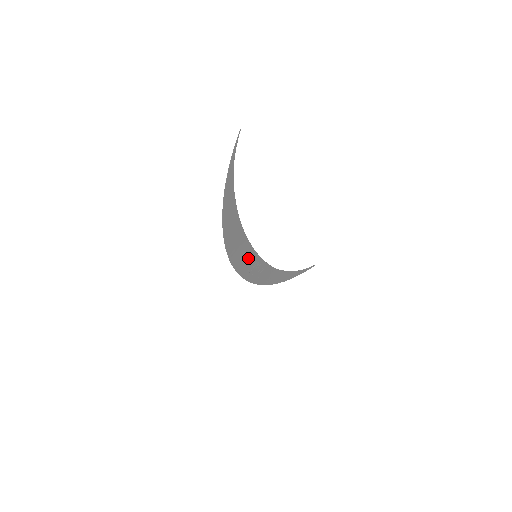
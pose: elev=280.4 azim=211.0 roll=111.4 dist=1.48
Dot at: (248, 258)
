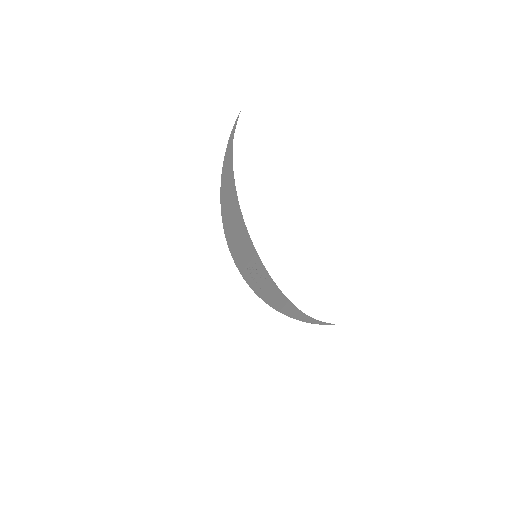
Dot at: (246, 251)
